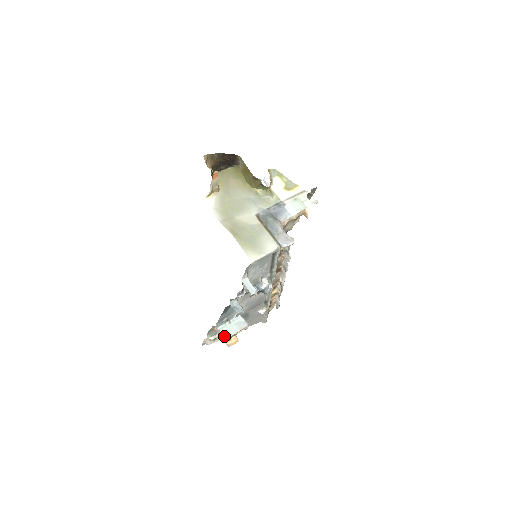
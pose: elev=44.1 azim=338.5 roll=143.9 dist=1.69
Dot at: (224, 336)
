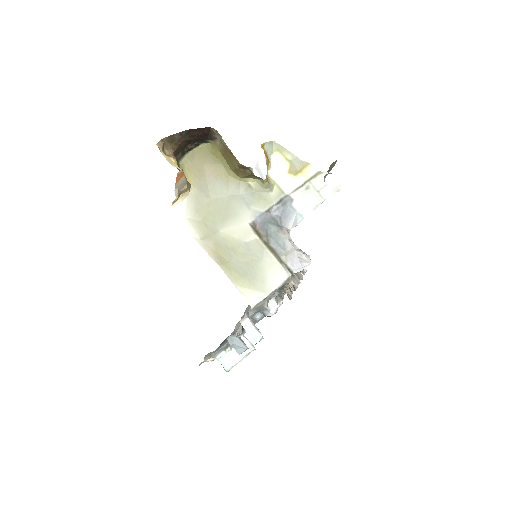
Dot at: (225, 368)
